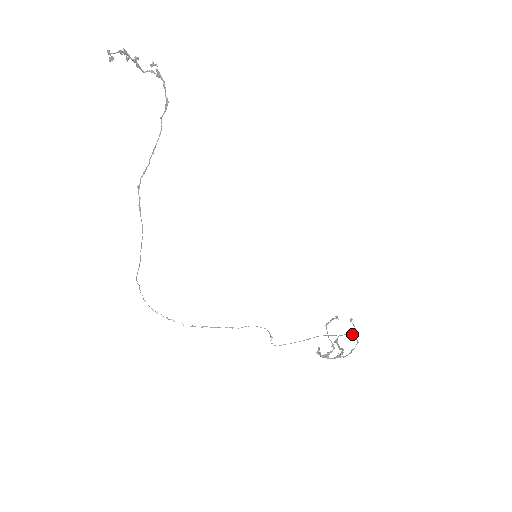
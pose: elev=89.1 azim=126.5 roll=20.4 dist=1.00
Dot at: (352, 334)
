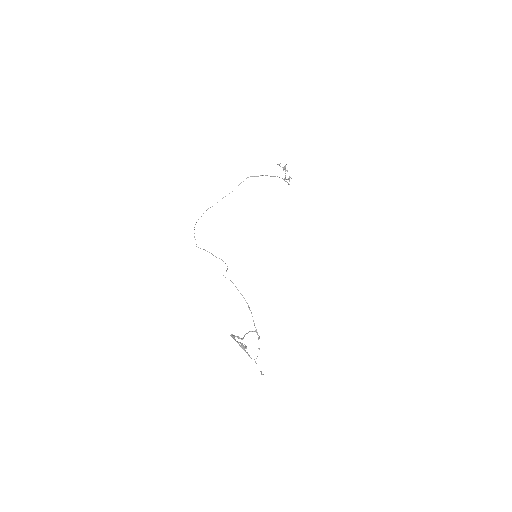
Dot at: occluded
